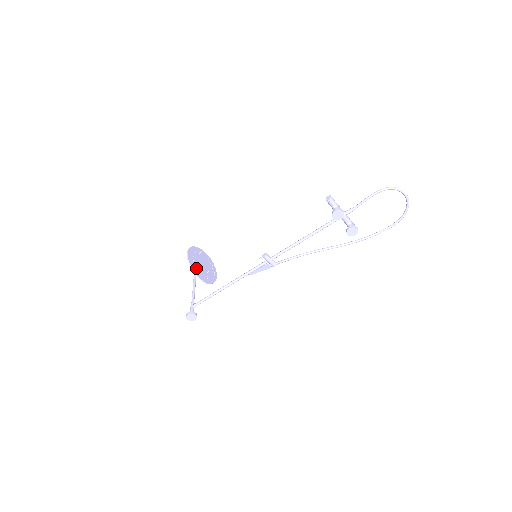
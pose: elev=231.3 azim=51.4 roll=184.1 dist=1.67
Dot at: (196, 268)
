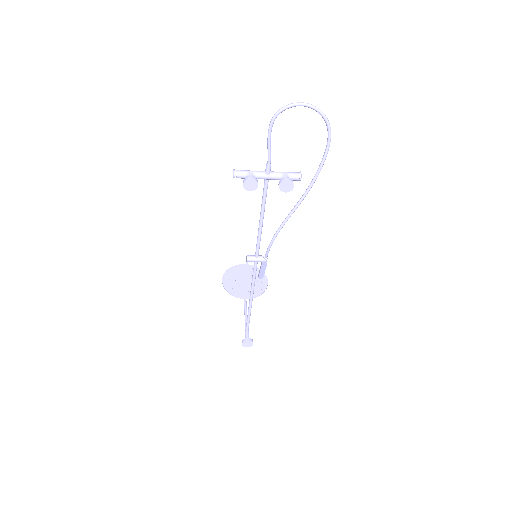
Dot at: (236, 290)
